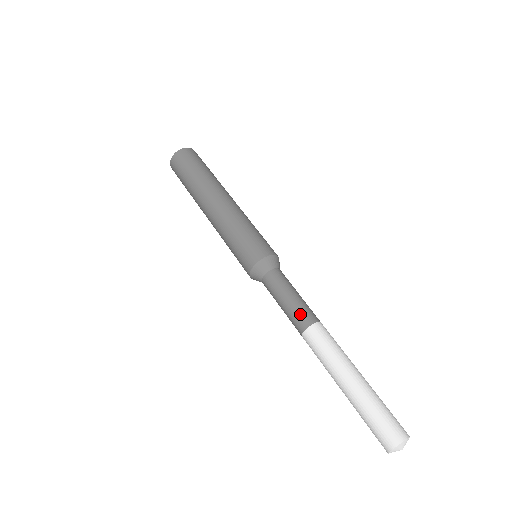
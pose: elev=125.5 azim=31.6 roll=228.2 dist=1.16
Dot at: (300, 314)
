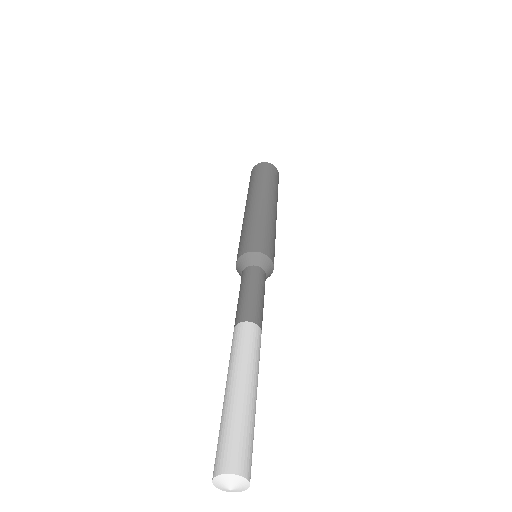
Dot at: (238, 312)
